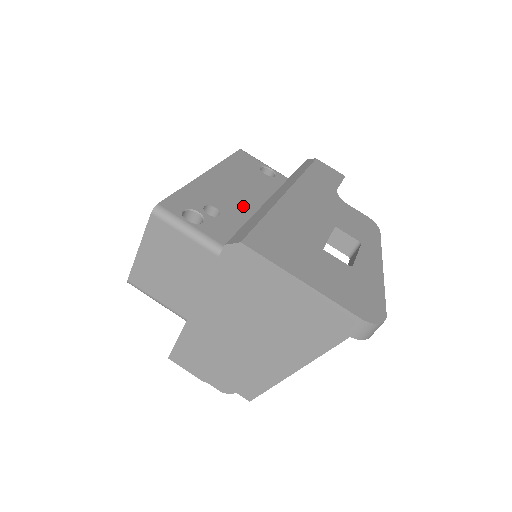
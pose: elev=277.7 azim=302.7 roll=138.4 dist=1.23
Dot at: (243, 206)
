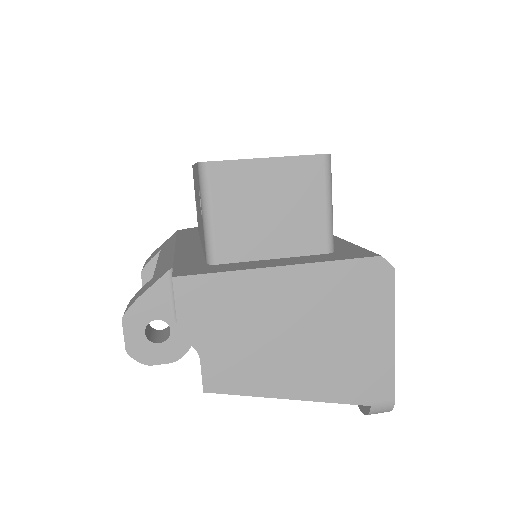
Dot at: occluded
